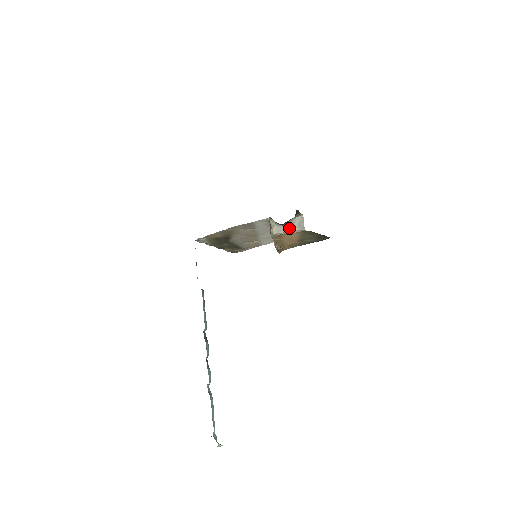
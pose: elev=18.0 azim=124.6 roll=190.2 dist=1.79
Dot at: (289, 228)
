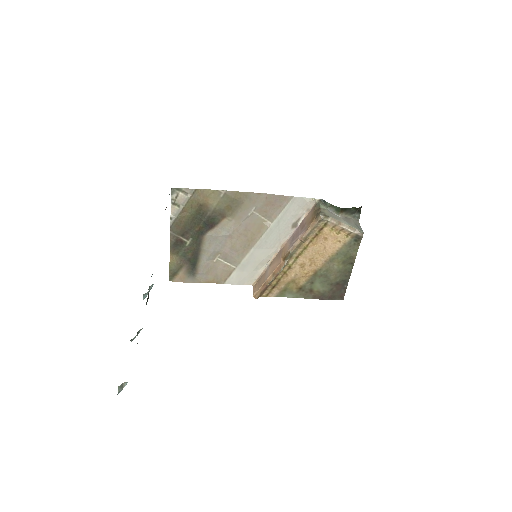
Dot at: (345, 221)
